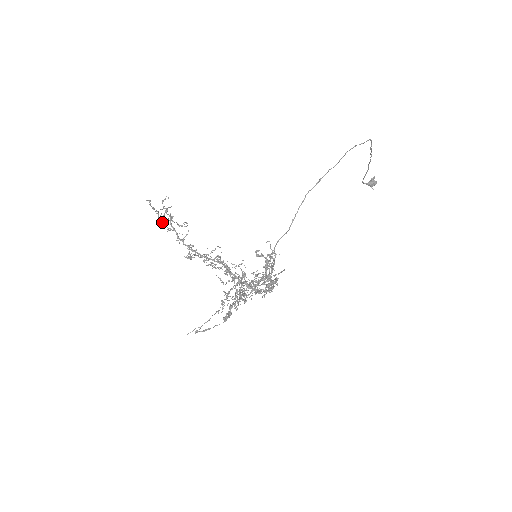
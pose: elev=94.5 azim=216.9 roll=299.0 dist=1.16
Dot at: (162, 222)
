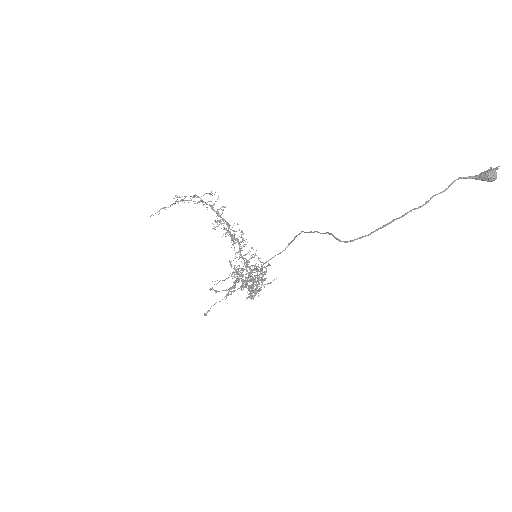
Dot at: (187, 200)
